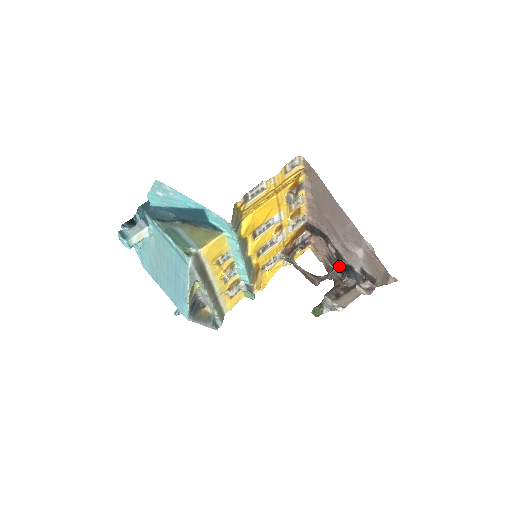
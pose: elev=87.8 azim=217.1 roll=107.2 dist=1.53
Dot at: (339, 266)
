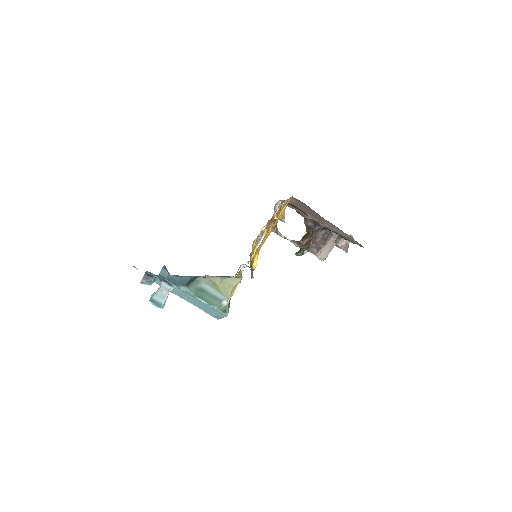
Dot at: (318, 231)
